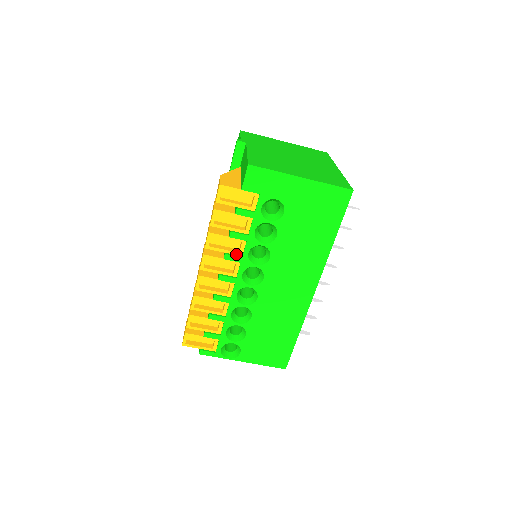
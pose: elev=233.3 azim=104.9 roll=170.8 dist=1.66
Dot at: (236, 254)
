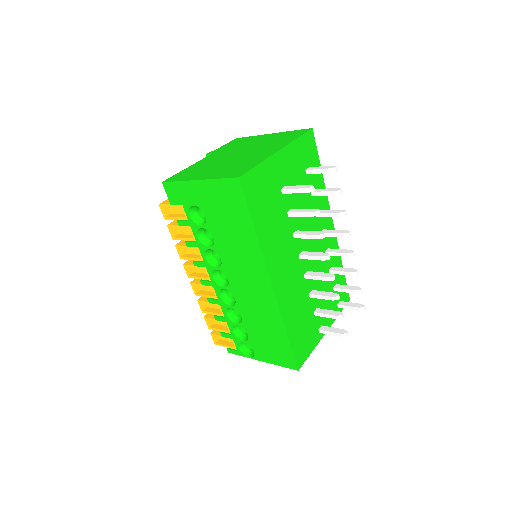
Dot at: (200, 260)
